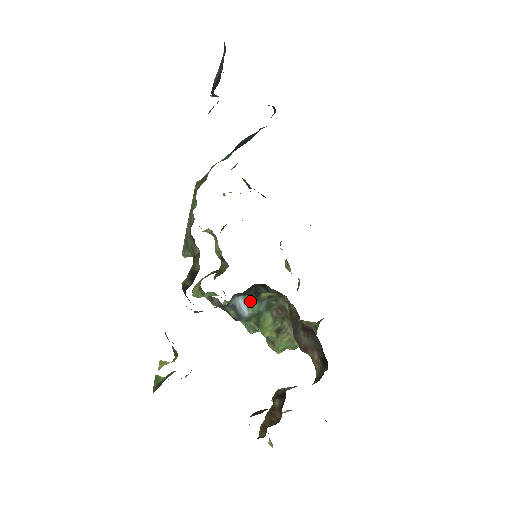
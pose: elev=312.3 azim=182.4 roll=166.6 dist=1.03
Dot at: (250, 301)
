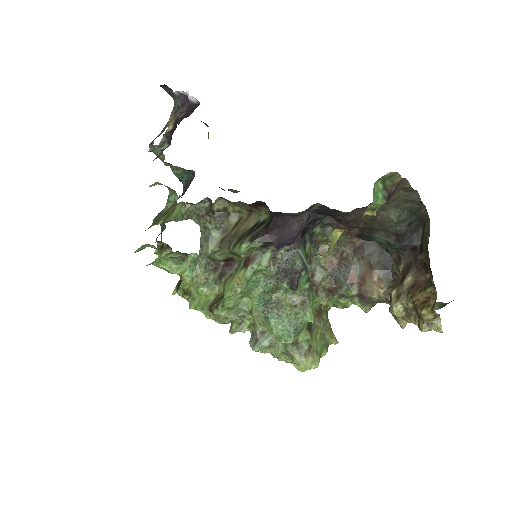
Dot at: (303, 253)
